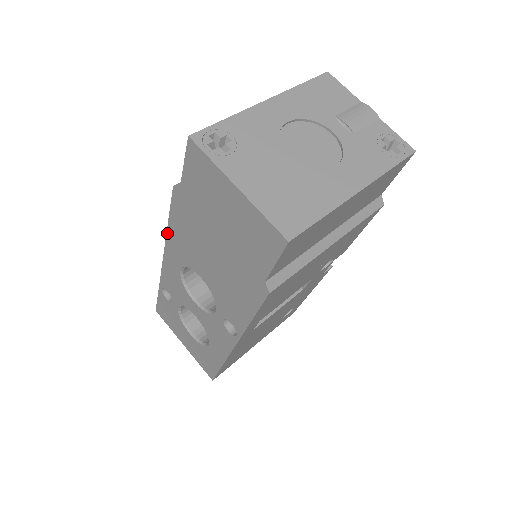
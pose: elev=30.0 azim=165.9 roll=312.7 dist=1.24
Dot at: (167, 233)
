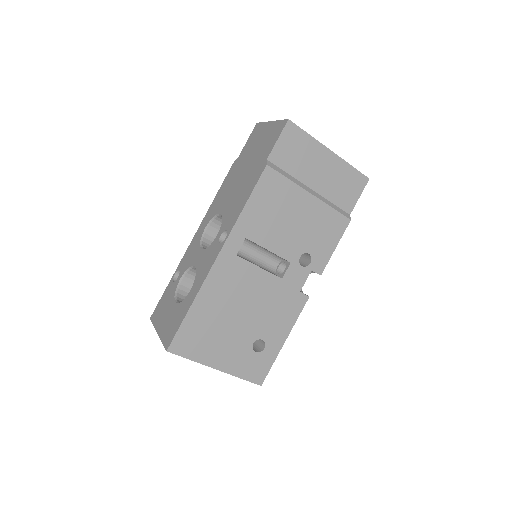
Dot at: (212, 204)
